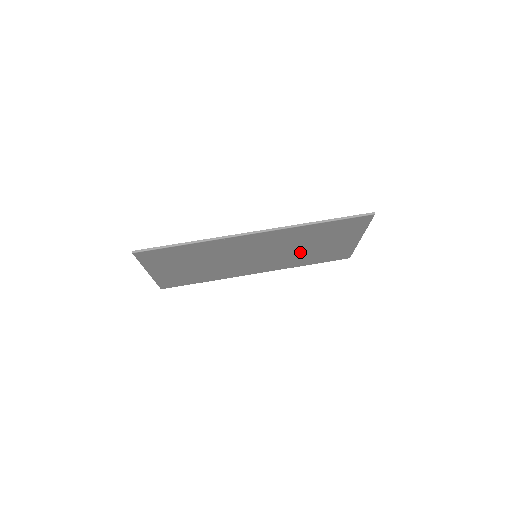
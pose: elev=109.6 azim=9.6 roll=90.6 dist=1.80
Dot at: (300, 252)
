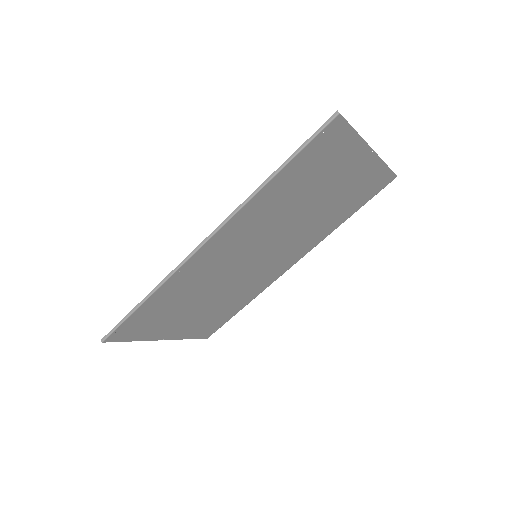
Dot at: (309, 217)
